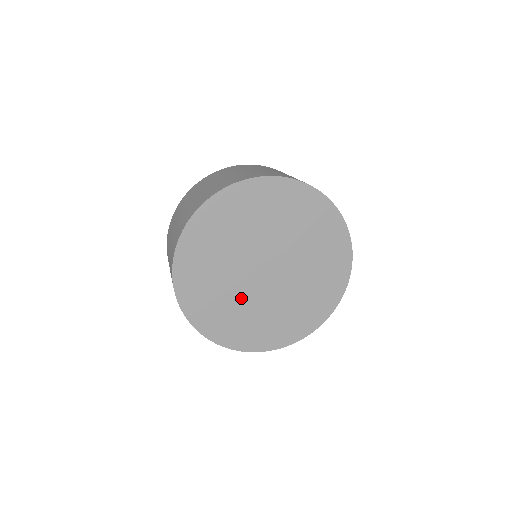
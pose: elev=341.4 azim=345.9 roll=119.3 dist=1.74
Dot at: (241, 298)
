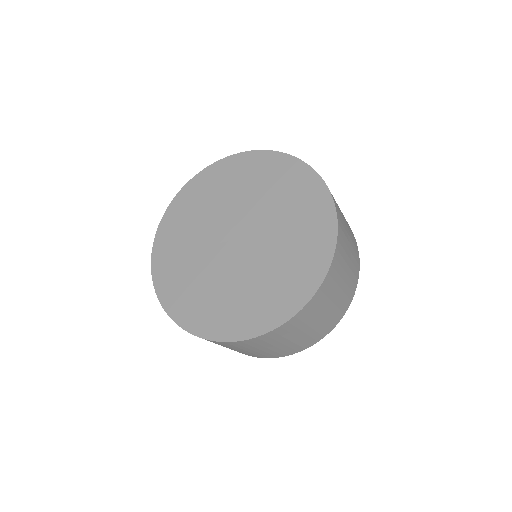
Dot at: (201, 239)
